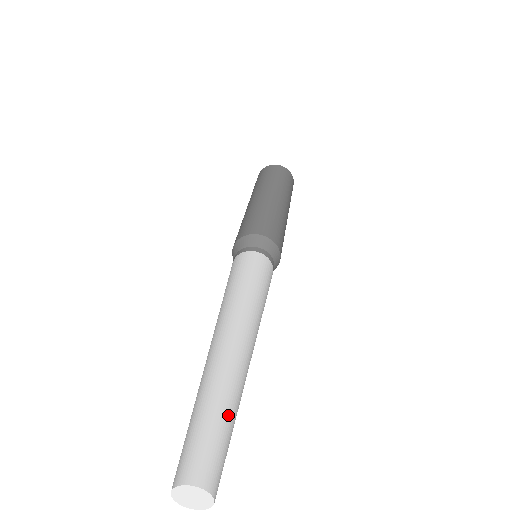
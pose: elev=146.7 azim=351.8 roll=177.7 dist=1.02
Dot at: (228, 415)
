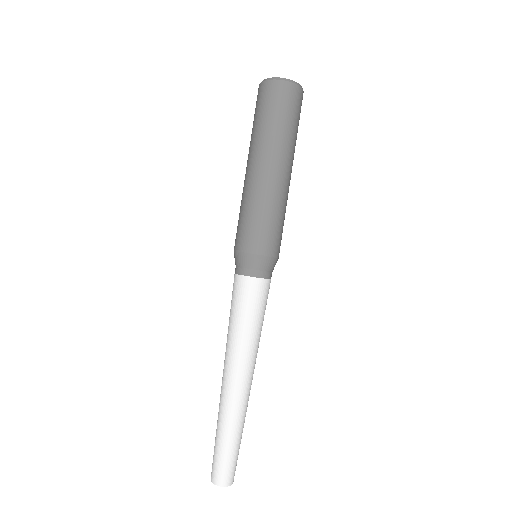
Dot at: (226, 441)
